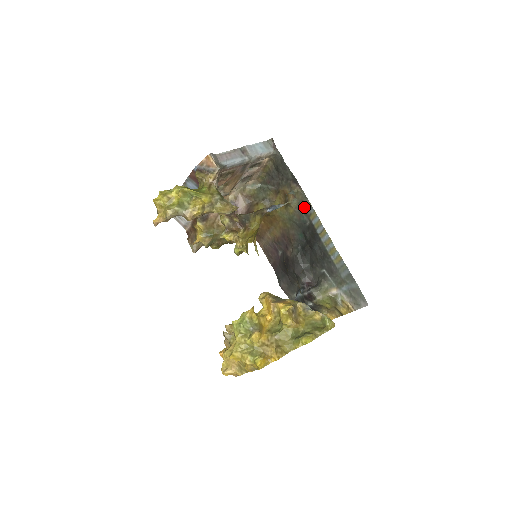
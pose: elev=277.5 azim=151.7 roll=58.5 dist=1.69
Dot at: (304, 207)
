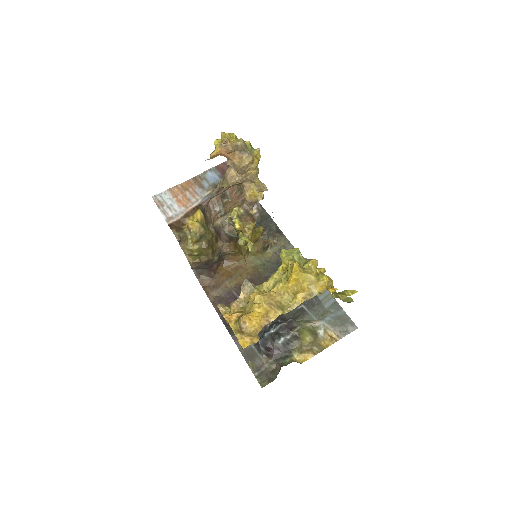
Dot at: occluded
